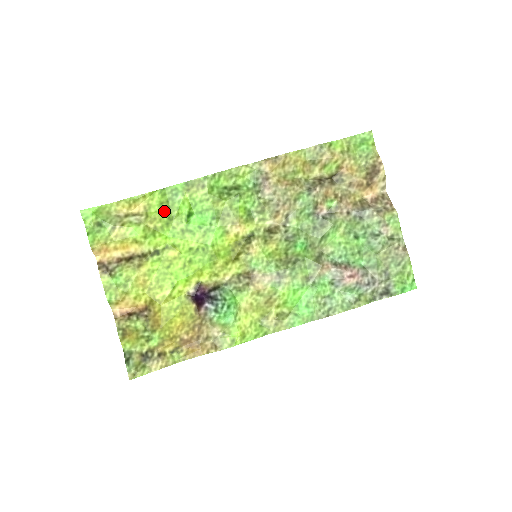
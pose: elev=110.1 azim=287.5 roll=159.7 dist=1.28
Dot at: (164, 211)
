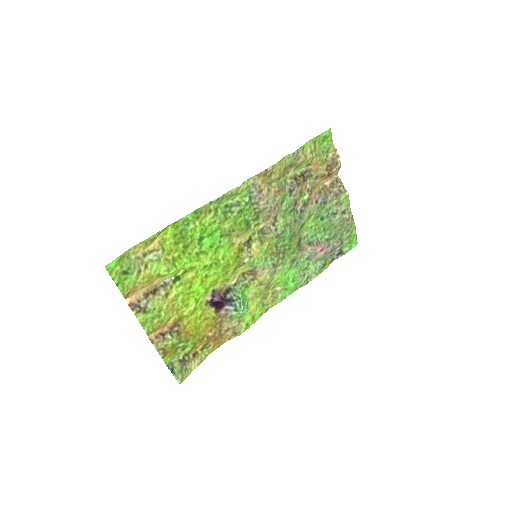
Dot at: (179, 241)
